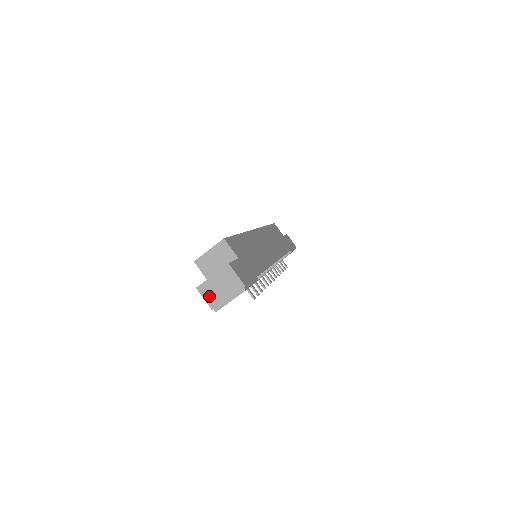
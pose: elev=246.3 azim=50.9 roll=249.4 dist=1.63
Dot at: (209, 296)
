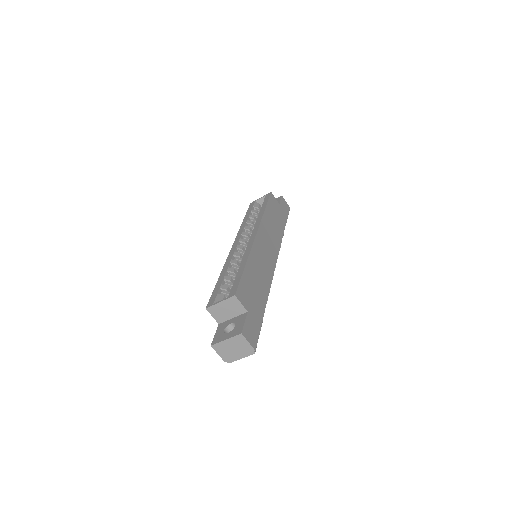
Dot at: (222, 353)
